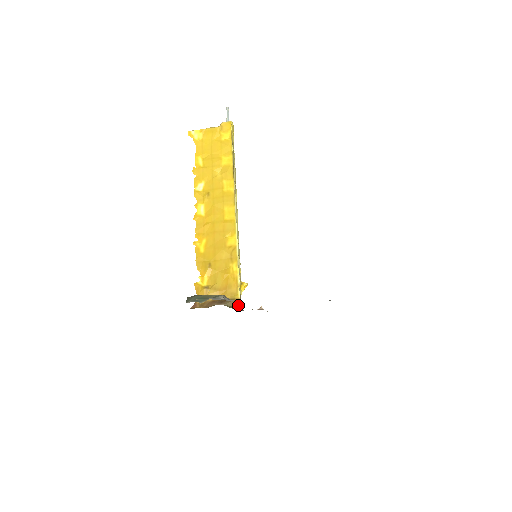
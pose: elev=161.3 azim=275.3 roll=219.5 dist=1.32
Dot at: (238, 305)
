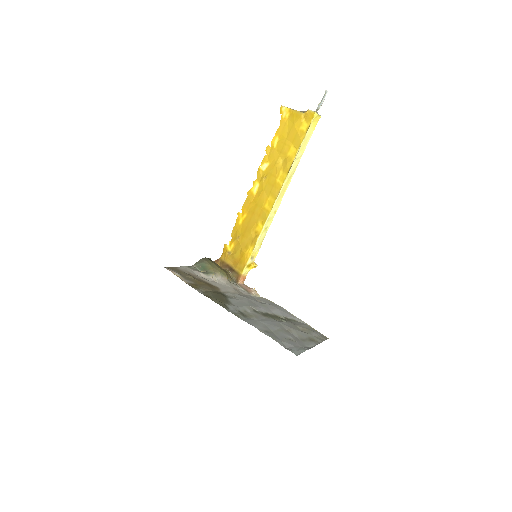
Dot at: (239, 279)
